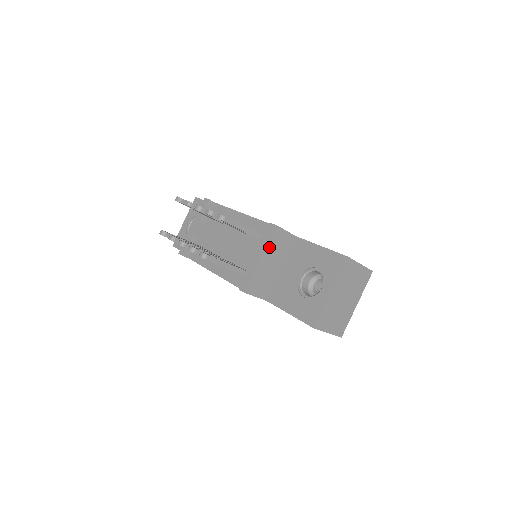
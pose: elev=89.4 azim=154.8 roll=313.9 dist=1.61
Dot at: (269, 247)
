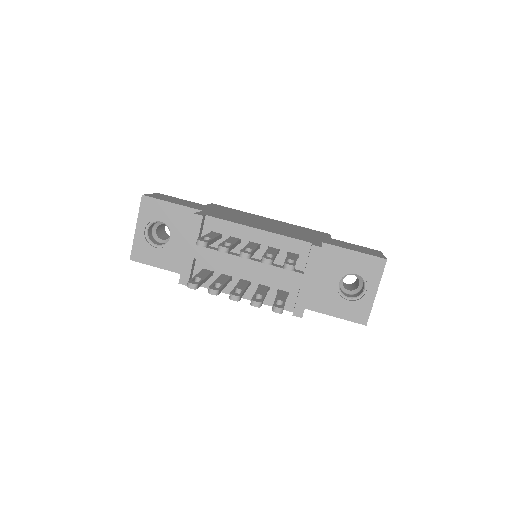
Dot at: (315, 268)
